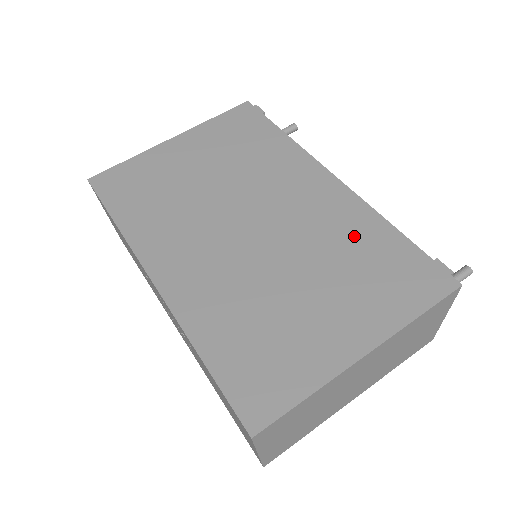
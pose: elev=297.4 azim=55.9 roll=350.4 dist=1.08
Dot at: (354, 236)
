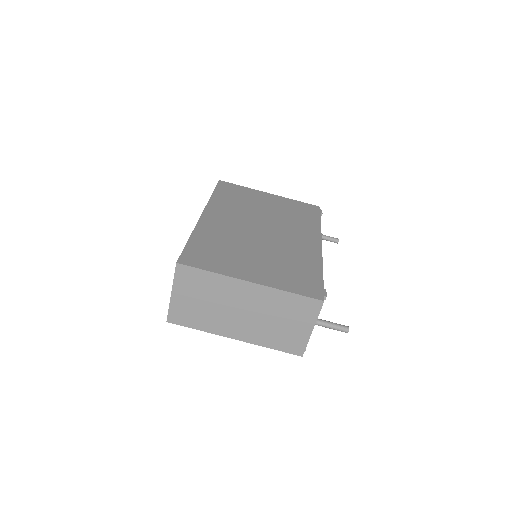
Dot at: (301, 261)
